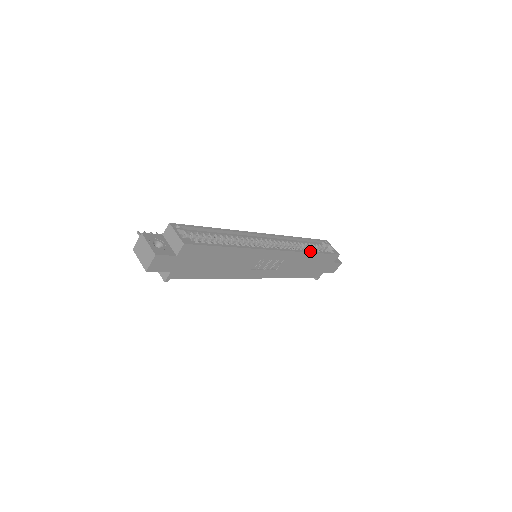
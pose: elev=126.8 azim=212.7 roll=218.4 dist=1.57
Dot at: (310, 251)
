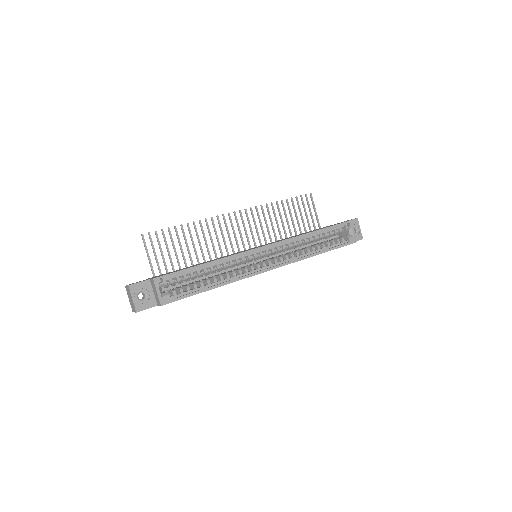
Dot at: (315, 253)
